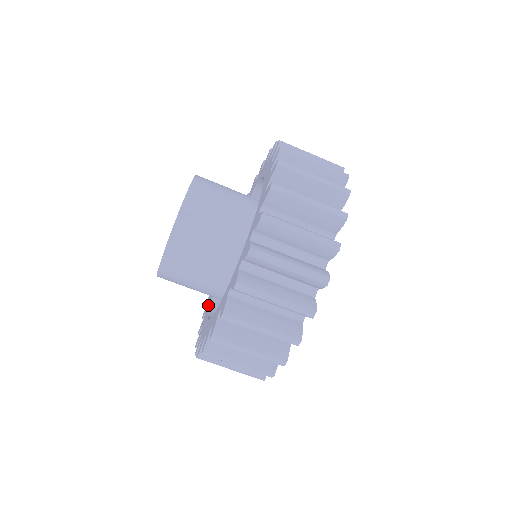
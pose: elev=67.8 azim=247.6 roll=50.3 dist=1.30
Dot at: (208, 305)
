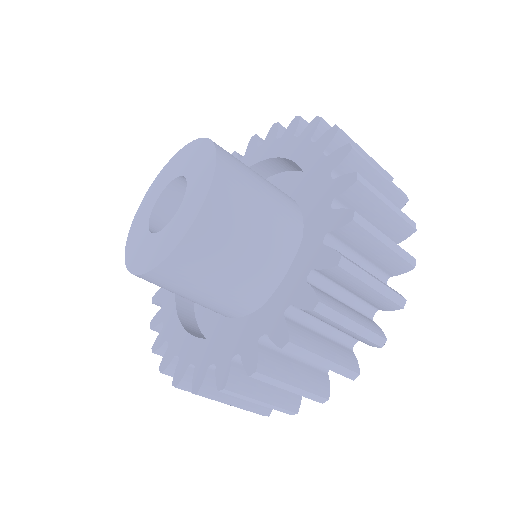
Dot at: (169, 313)
